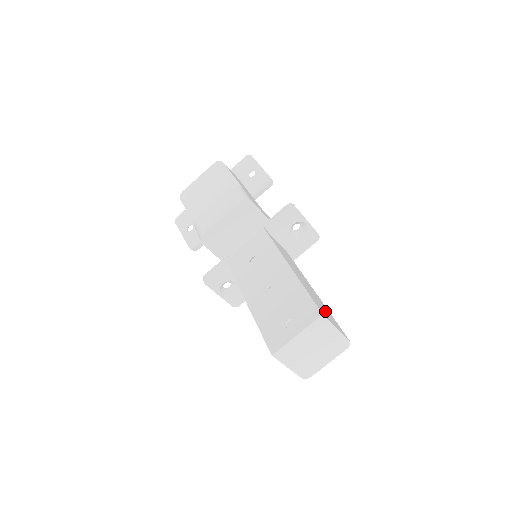
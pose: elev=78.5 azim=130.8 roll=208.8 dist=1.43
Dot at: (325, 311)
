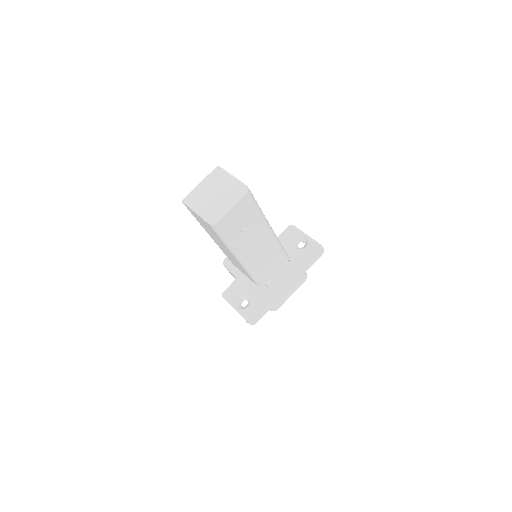
Dot at: occluded
